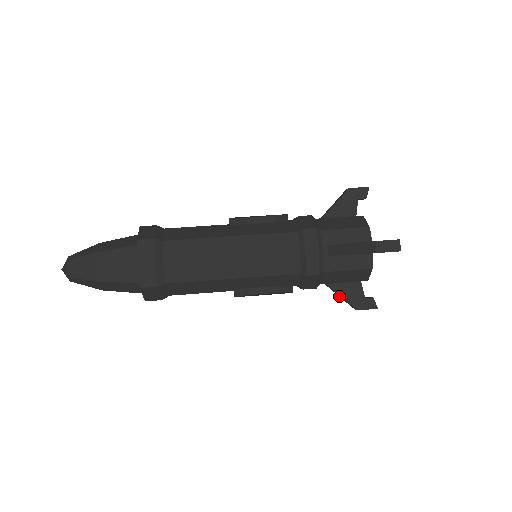
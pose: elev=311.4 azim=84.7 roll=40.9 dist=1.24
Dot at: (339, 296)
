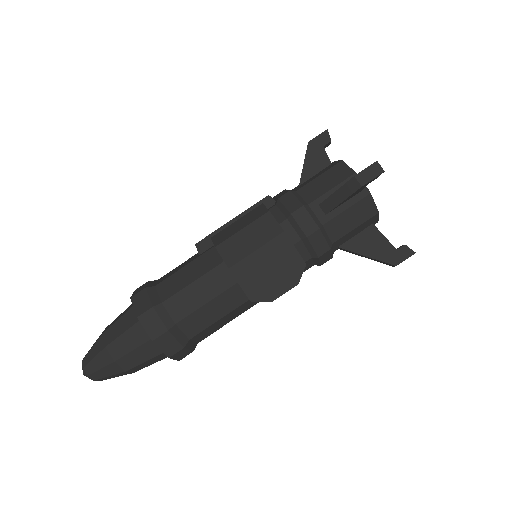
Dot at: occluded
